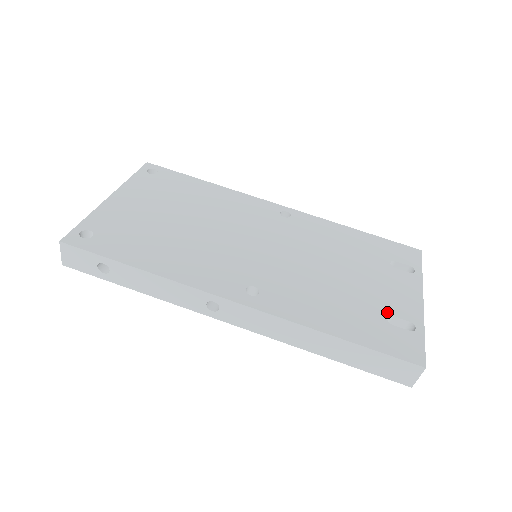
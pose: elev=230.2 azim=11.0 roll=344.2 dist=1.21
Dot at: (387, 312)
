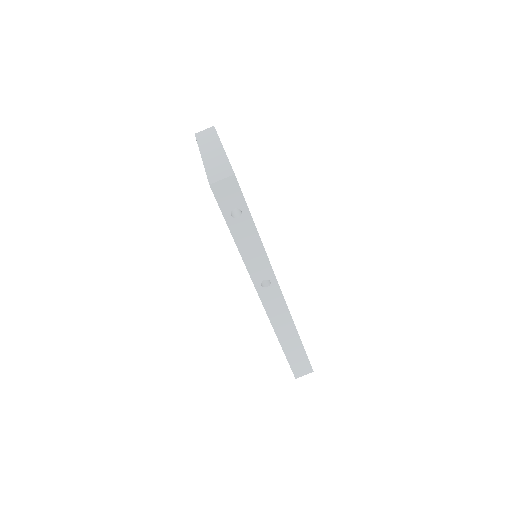
Dot at: occluded
